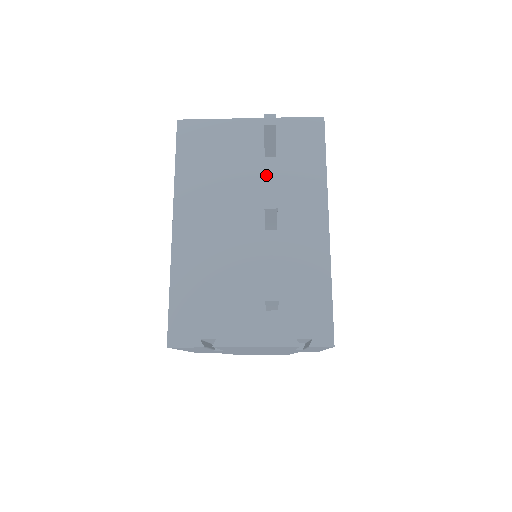
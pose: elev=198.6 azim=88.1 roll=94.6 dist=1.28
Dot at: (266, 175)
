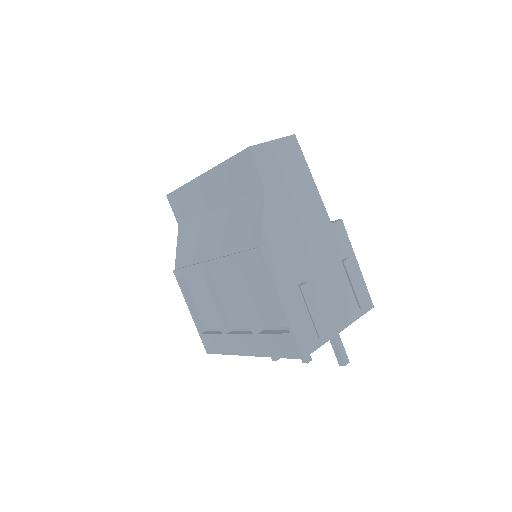
Dot at: occluded
